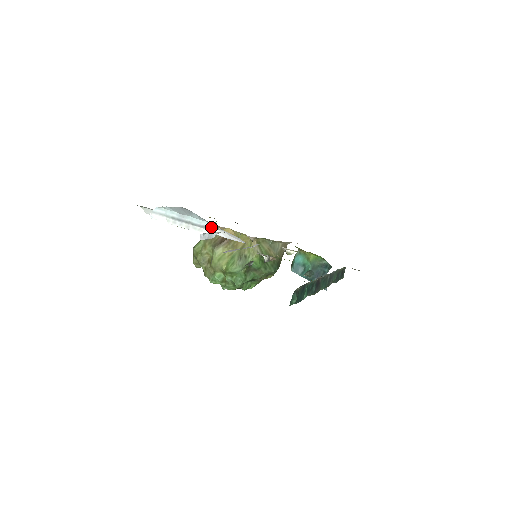
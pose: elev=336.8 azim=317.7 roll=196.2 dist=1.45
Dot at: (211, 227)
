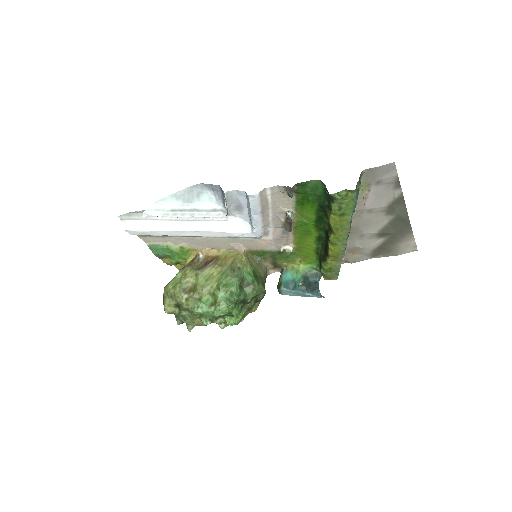
Dot at: (221, 208)
